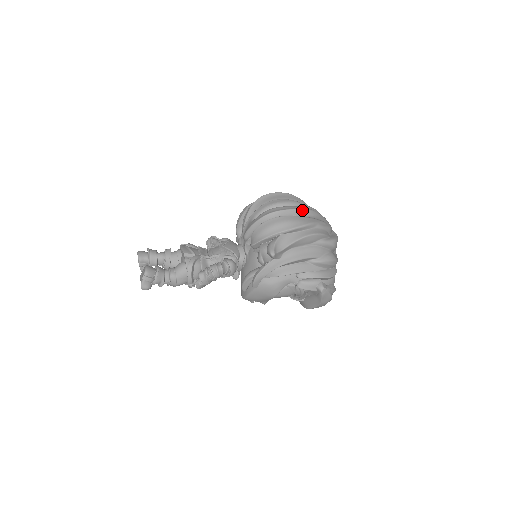
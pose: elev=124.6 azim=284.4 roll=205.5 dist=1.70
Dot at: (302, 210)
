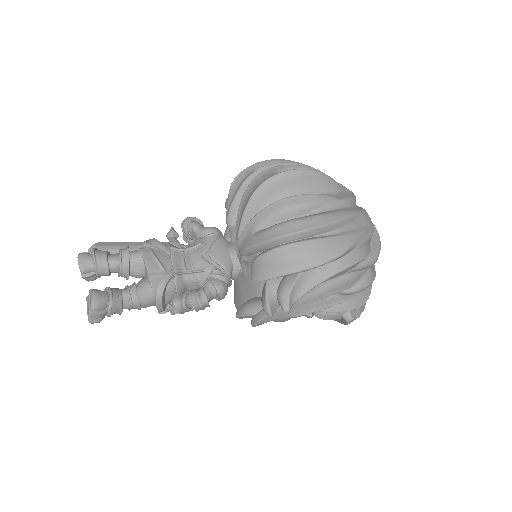
Dot at: (335, 223)
